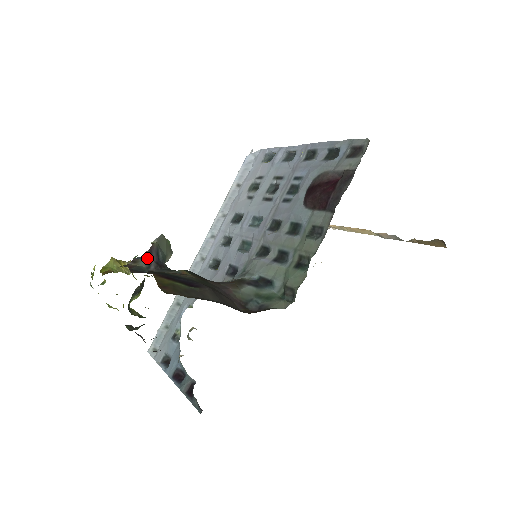
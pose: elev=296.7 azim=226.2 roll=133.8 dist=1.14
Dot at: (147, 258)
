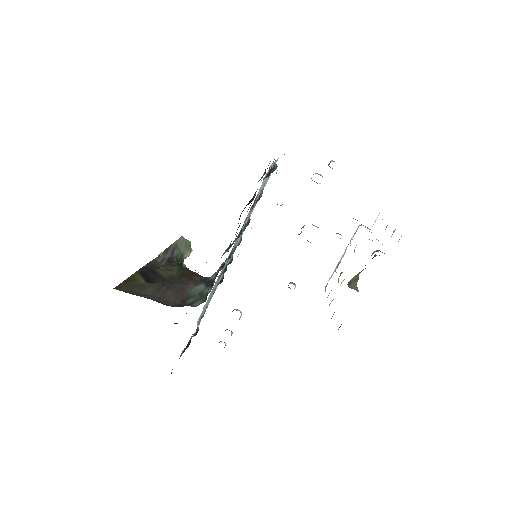
Dot at: (164, 255)
